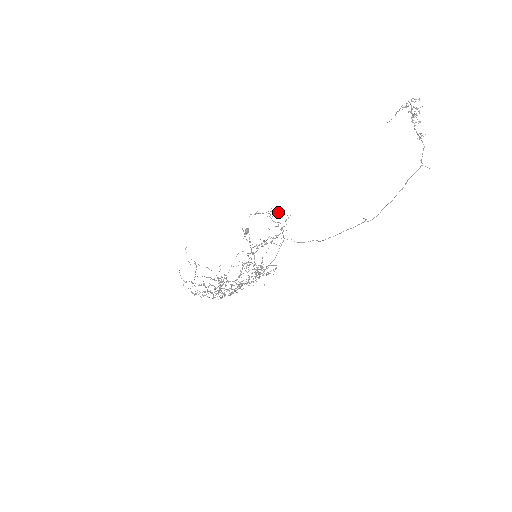
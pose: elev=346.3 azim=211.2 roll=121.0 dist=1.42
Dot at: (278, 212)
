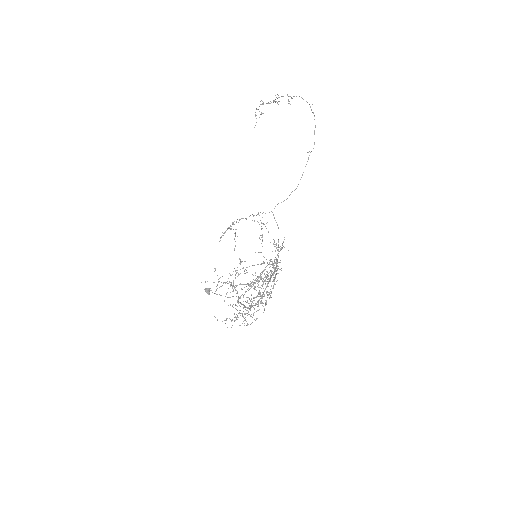
Dot at: occluded
